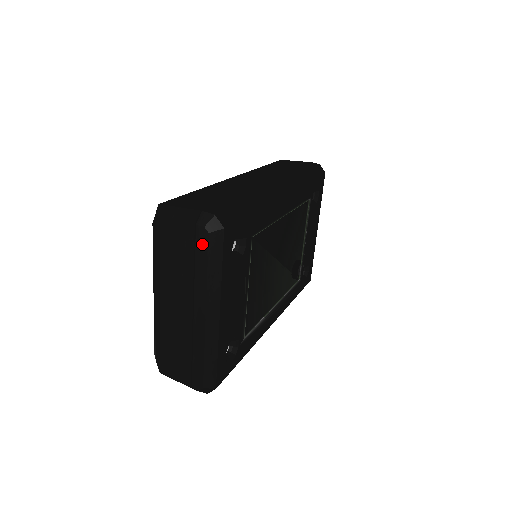
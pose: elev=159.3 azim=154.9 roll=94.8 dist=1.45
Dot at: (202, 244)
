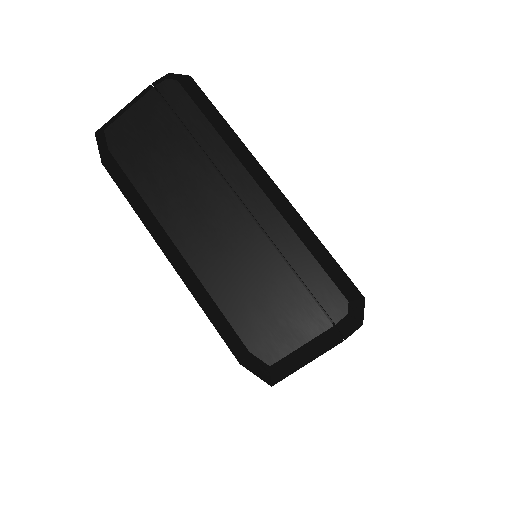
Dot at: (179, 99)
